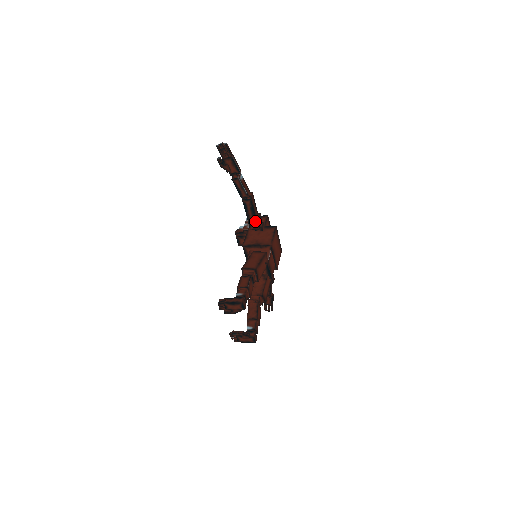
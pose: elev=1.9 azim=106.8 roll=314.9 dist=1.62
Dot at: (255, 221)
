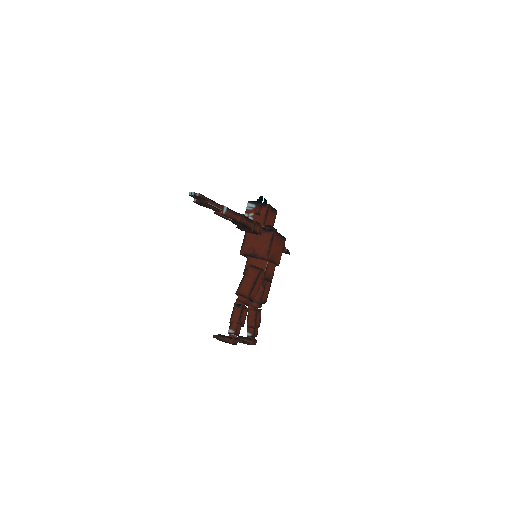
Dot at: (250, 231)
